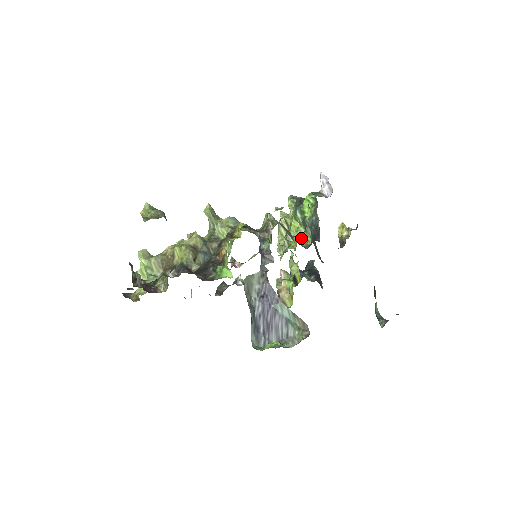
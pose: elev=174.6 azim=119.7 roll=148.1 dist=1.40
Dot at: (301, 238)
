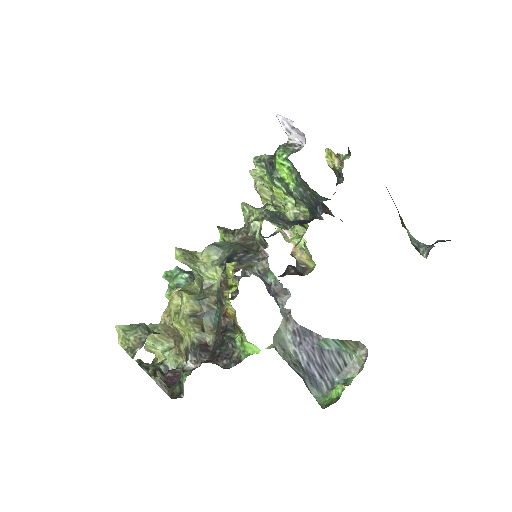
Dot at: (295, 211)
